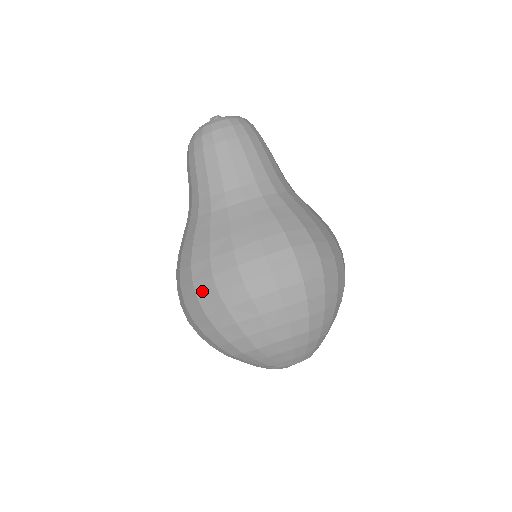
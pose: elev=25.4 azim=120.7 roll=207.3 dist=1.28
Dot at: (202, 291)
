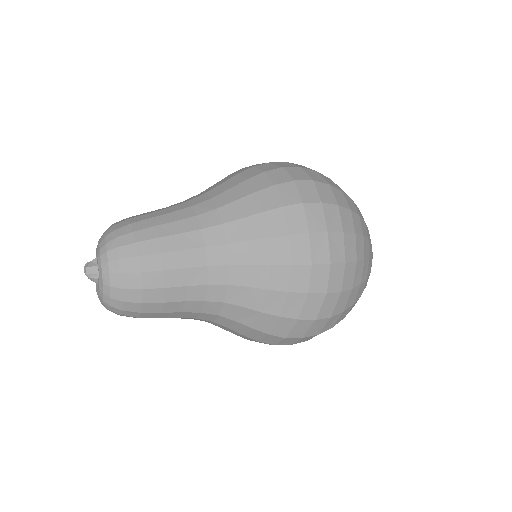
Dot at: occluded
